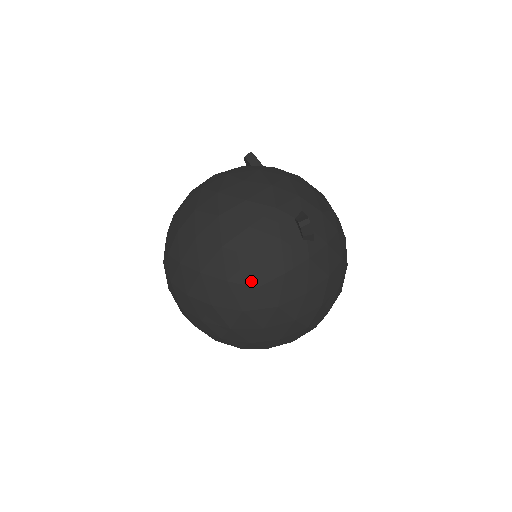
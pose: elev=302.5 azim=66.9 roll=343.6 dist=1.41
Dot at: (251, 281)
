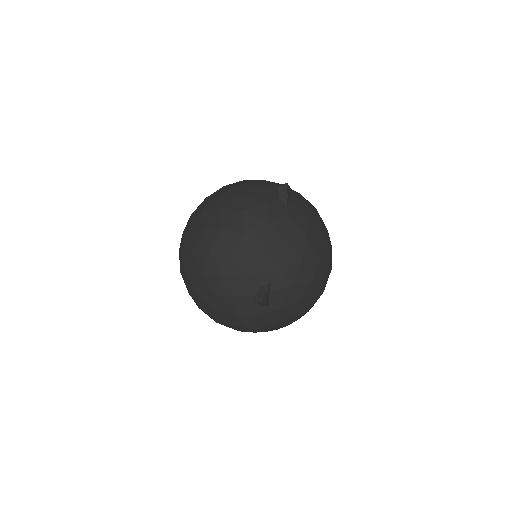
Dot at: (211, 305)
